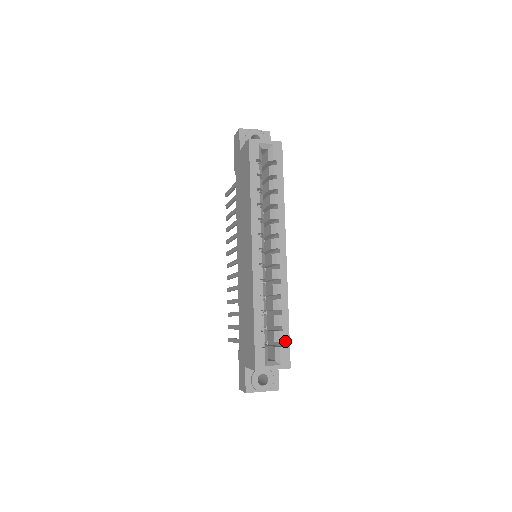
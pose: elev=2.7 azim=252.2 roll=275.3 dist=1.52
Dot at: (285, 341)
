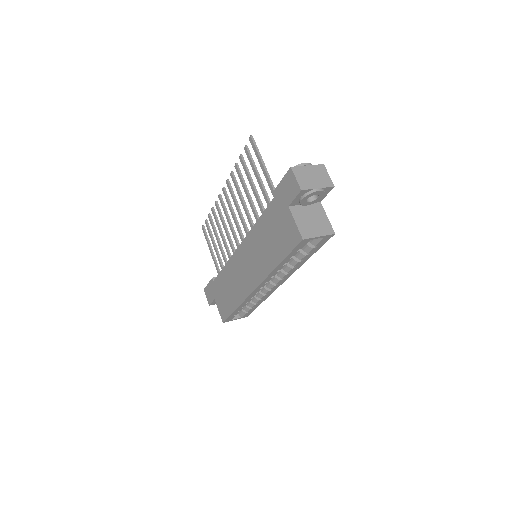
Dot at: (251, 311)
